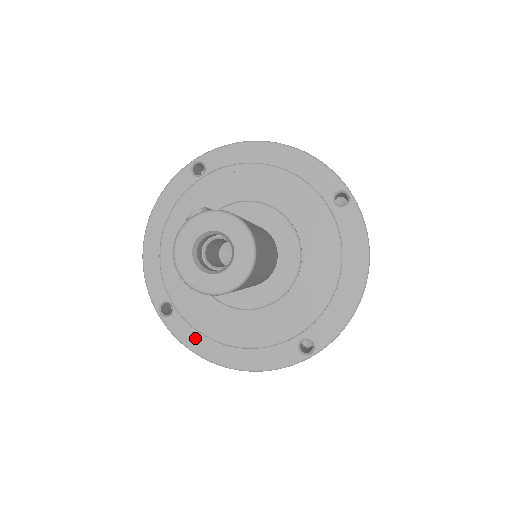
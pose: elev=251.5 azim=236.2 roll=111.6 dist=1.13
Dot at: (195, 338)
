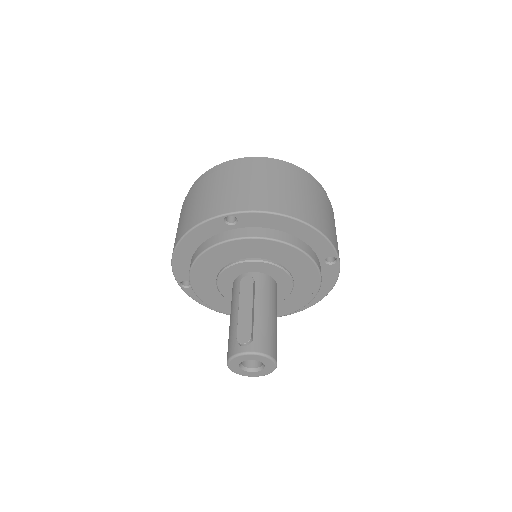
Dot at: occluded
